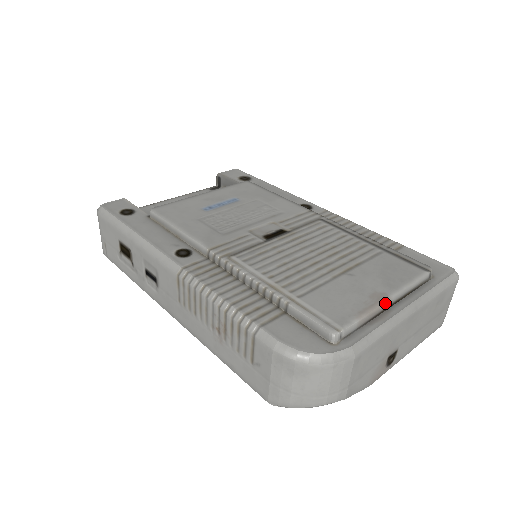
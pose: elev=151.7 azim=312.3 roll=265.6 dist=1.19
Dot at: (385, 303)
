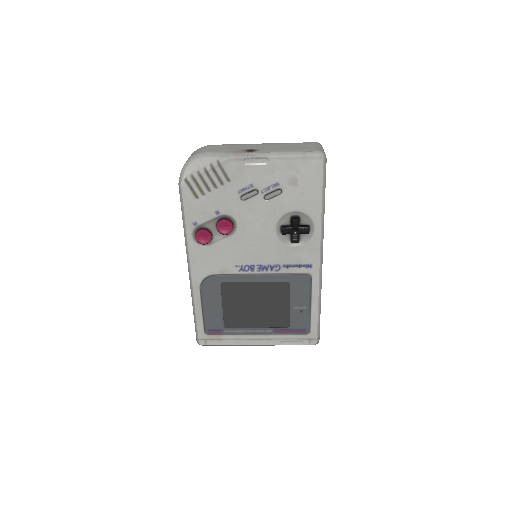
Dot at: occluded
